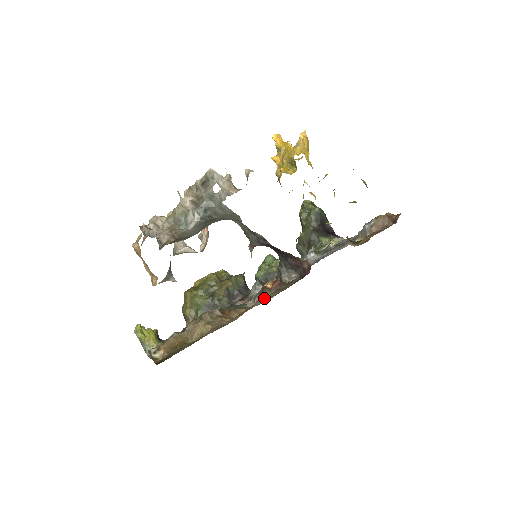
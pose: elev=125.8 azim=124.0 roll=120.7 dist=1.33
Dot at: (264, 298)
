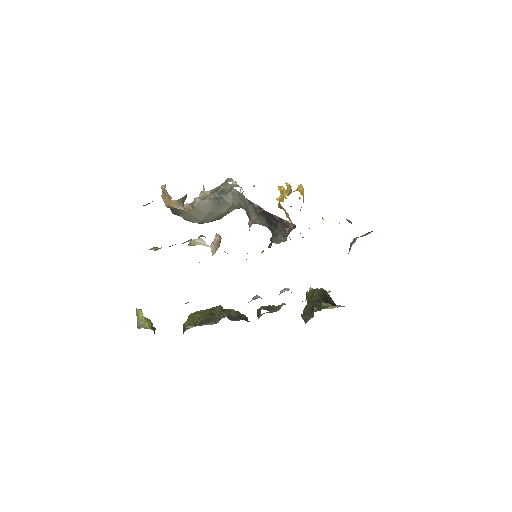
Dot at: occluded
